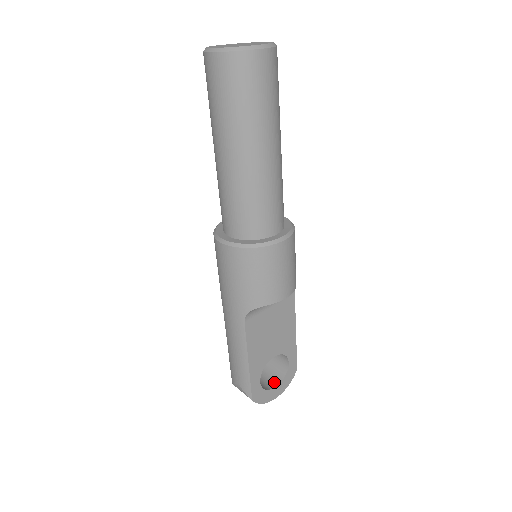
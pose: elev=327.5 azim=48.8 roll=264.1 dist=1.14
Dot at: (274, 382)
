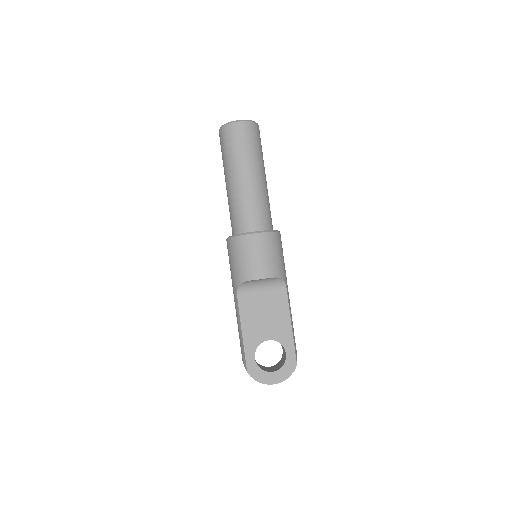
Dot at: (274, 370)
